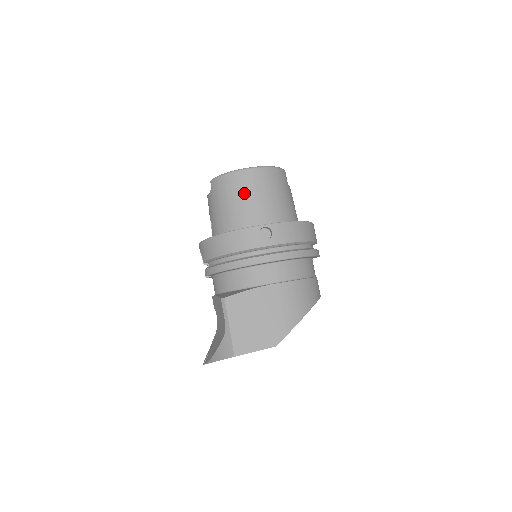
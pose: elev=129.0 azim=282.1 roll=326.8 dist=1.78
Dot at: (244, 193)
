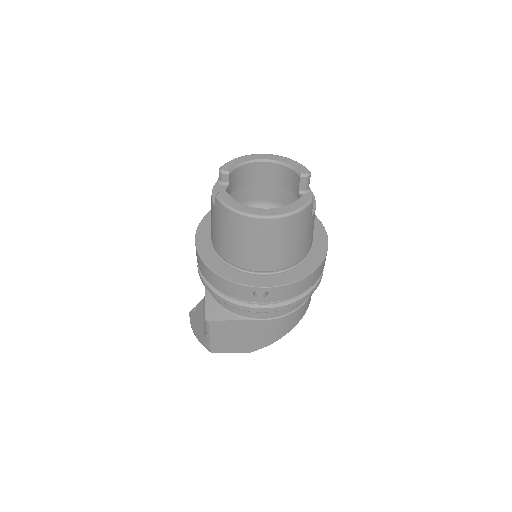
Dot at: (249, 240)
